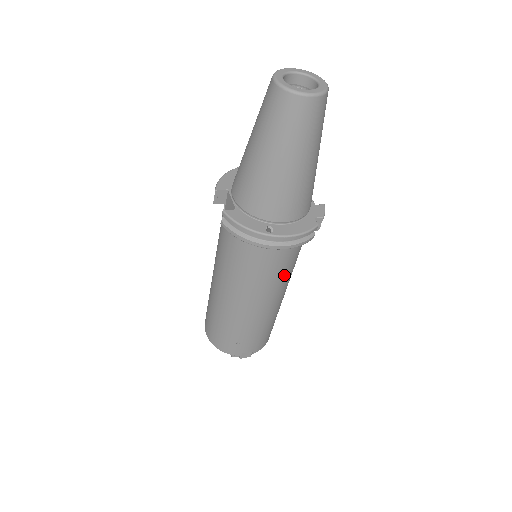
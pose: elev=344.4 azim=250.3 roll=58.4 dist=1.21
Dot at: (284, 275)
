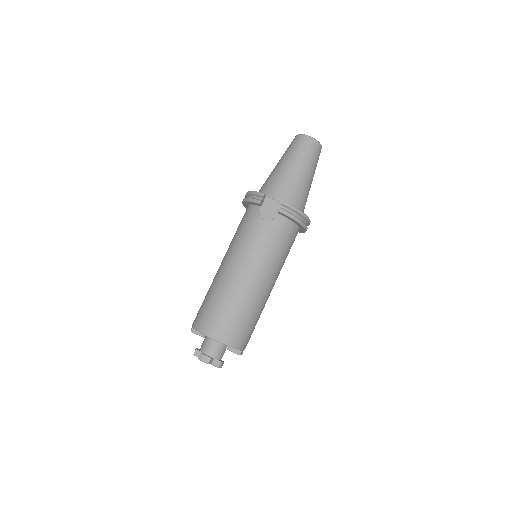
Dot at: occluded
